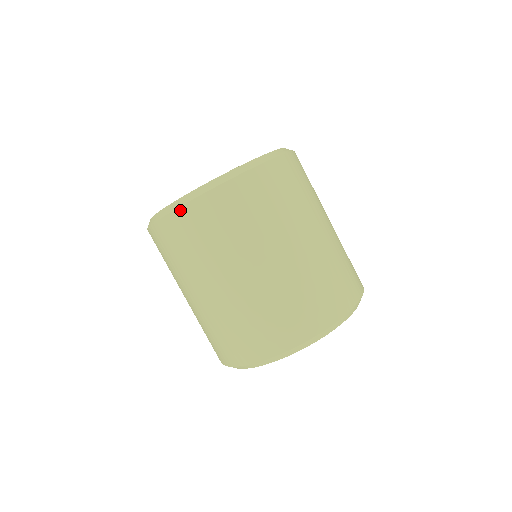
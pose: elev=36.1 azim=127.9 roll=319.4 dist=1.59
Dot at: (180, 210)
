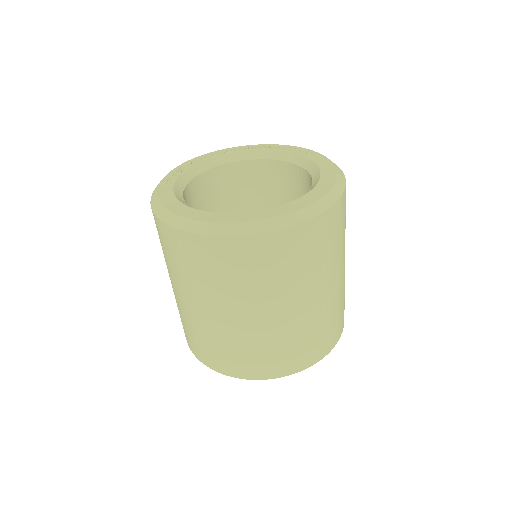
Dot at: (250, 238)
